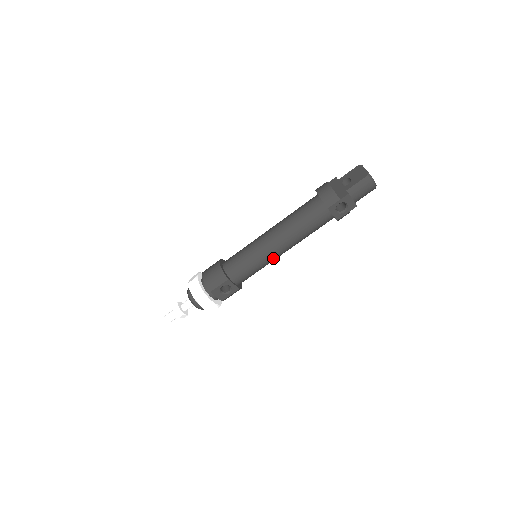
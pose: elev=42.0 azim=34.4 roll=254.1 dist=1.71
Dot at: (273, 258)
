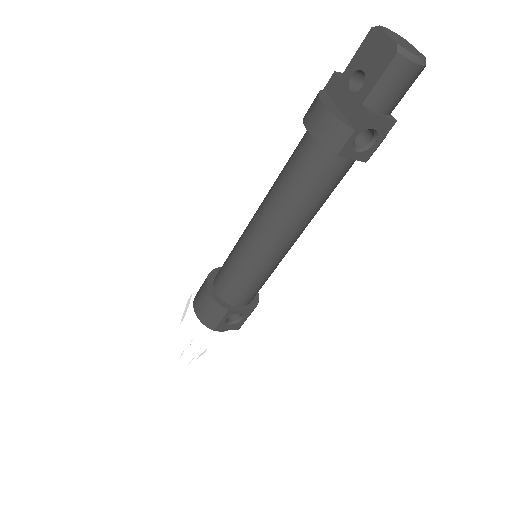
Dot at: (282, 256)
